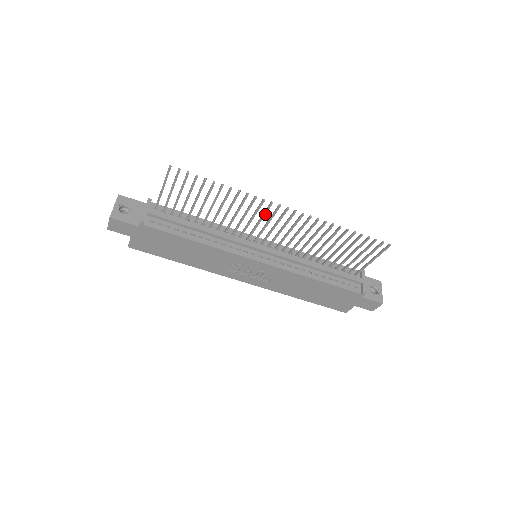
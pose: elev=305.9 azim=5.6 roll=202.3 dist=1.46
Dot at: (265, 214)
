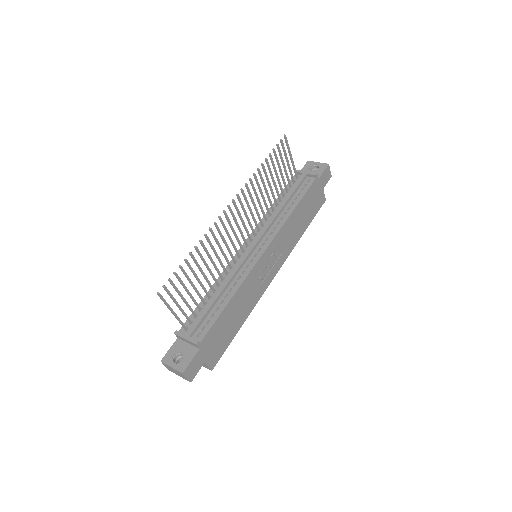
Dot at: (226, 229)
